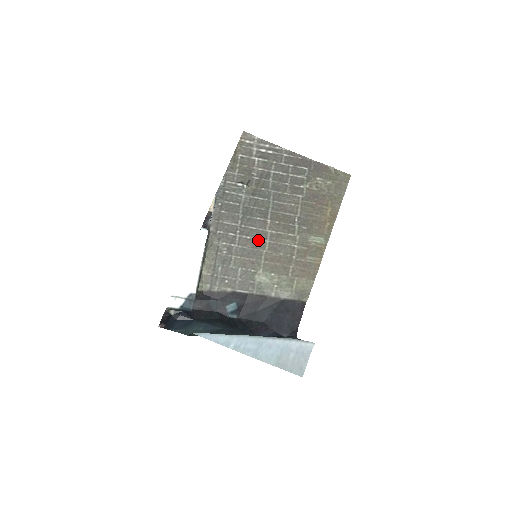
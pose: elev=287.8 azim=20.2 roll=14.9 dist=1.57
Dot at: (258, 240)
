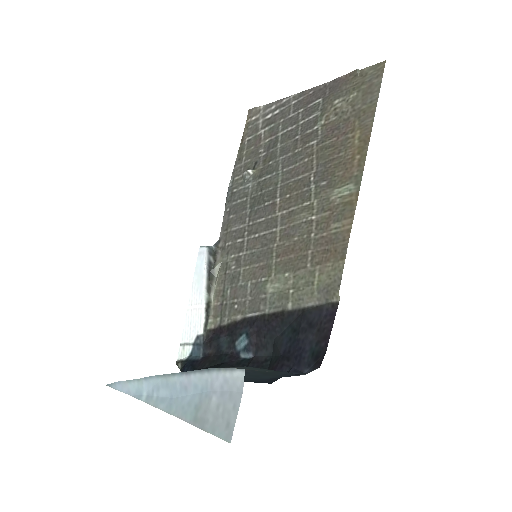
Dot at: (267, 233)
